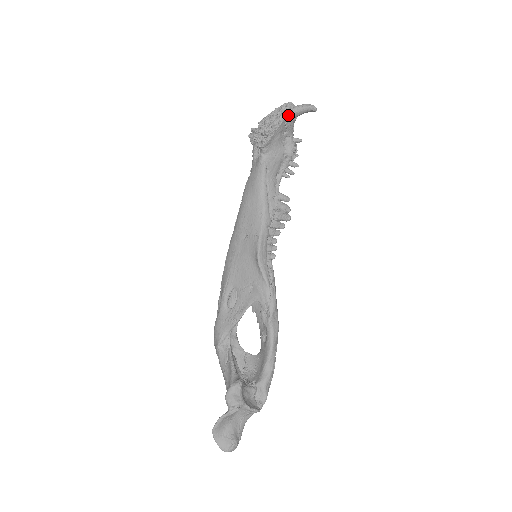
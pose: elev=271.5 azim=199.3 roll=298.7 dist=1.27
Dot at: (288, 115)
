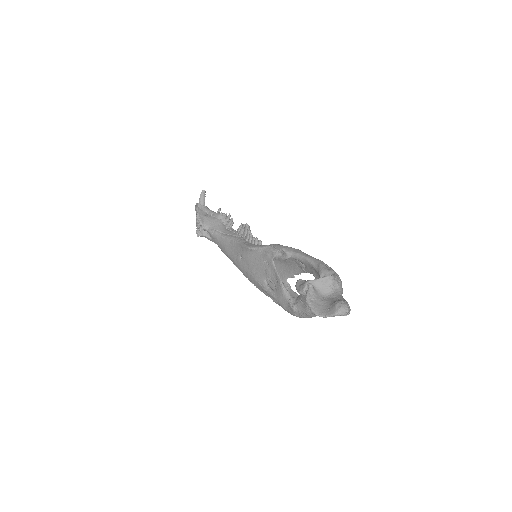
Dot at: (197, 206)
